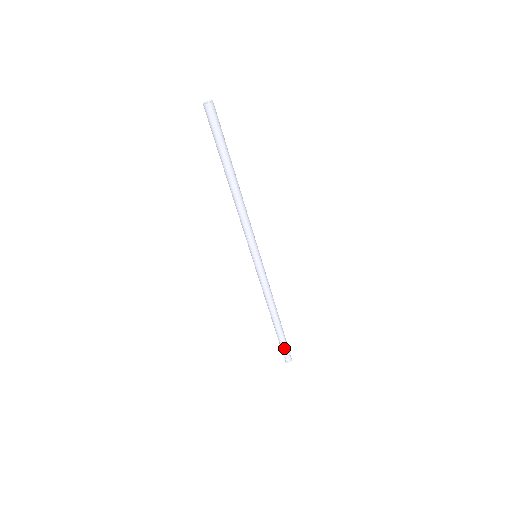
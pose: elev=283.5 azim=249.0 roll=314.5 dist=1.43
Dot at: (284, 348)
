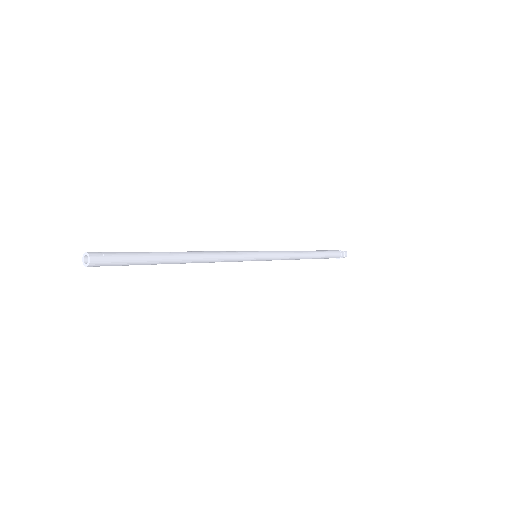
Dot at: occluded
